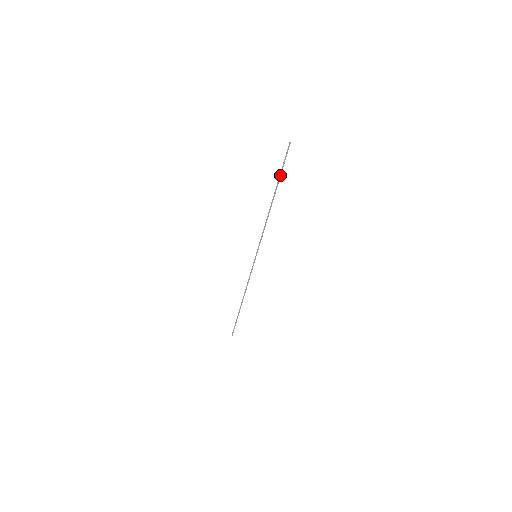
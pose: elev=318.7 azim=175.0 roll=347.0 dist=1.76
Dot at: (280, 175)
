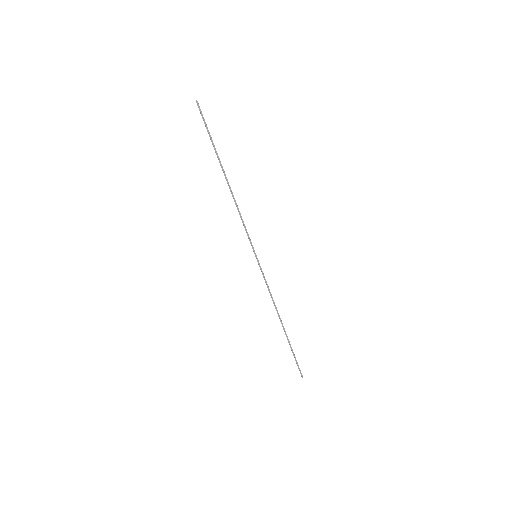
Dot at: (213, 144)
